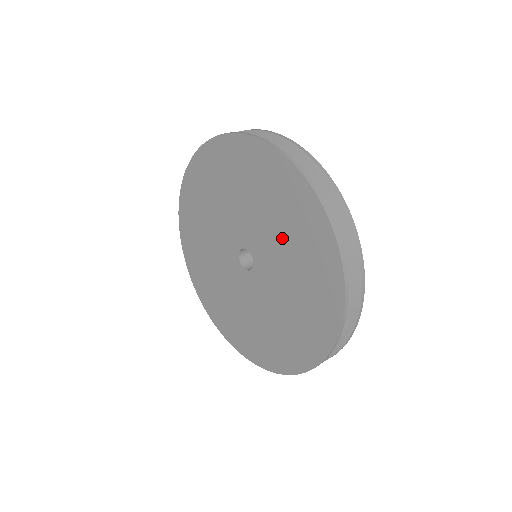
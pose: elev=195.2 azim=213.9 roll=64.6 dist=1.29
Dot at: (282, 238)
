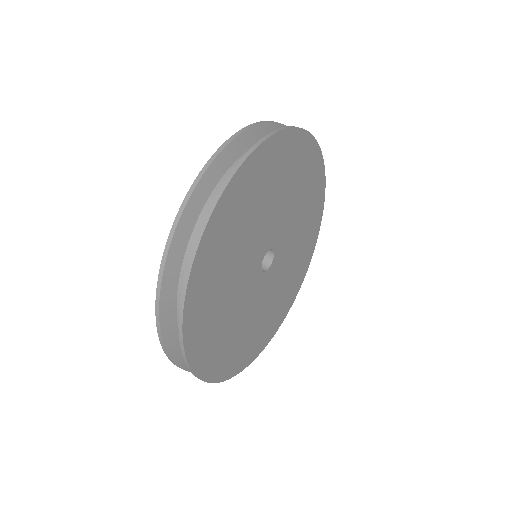
Dot at: occluded
